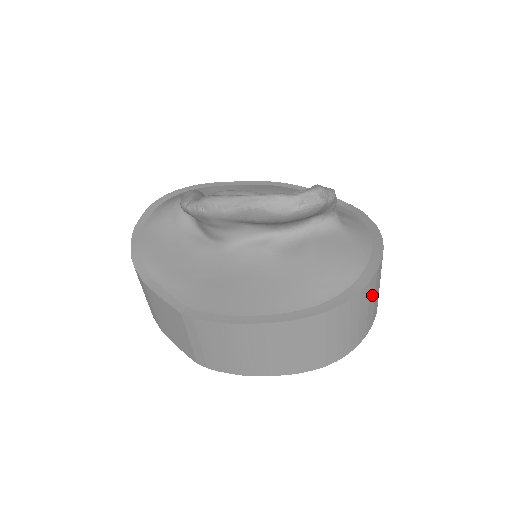
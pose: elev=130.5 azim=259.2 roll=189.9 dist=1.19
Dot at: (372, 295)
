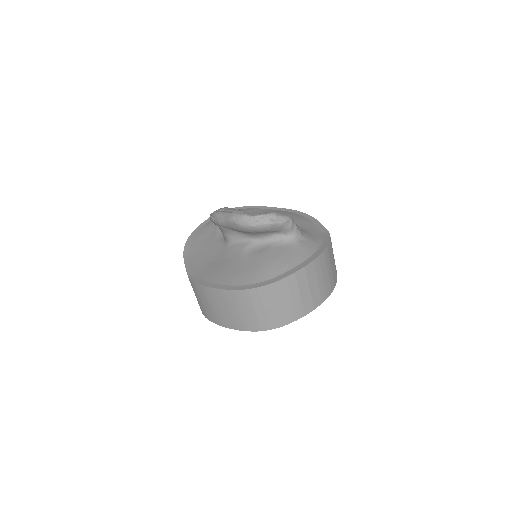
Dot at: (294, 290)
